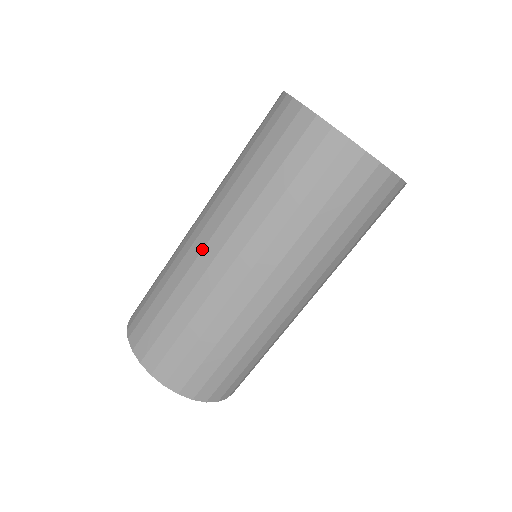
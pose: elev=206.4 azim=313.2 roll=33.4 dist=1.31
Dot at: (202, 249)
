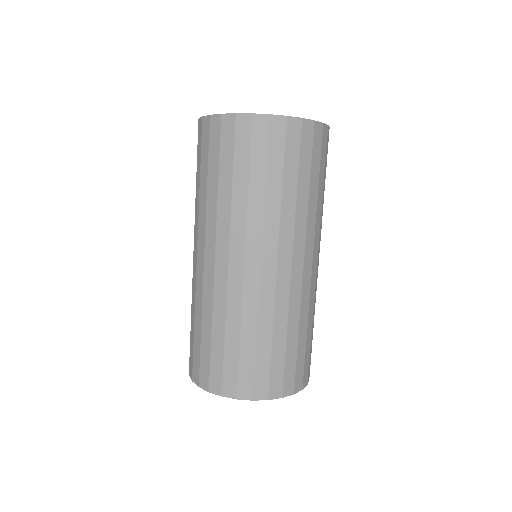
Dot at: (193, 262)
